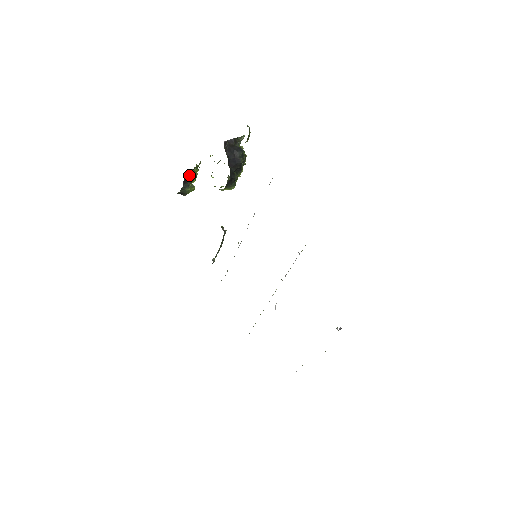
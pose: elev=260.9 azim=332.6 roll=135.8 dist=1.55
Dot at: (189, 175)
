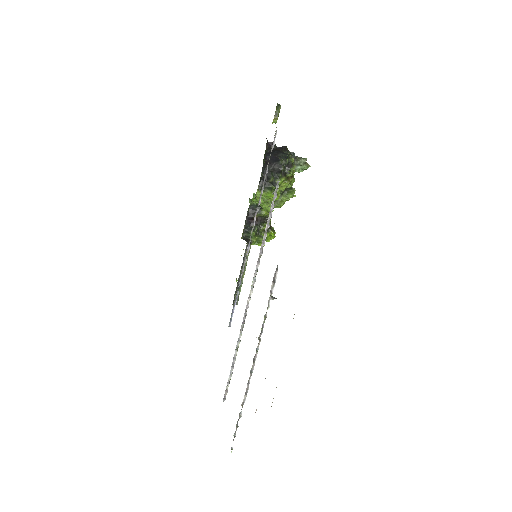
Dot at: occluded
